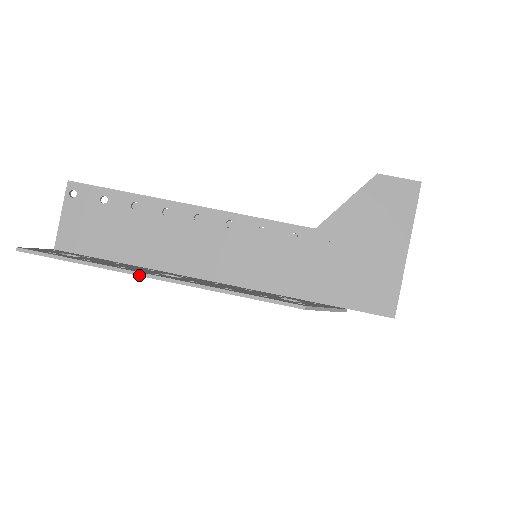
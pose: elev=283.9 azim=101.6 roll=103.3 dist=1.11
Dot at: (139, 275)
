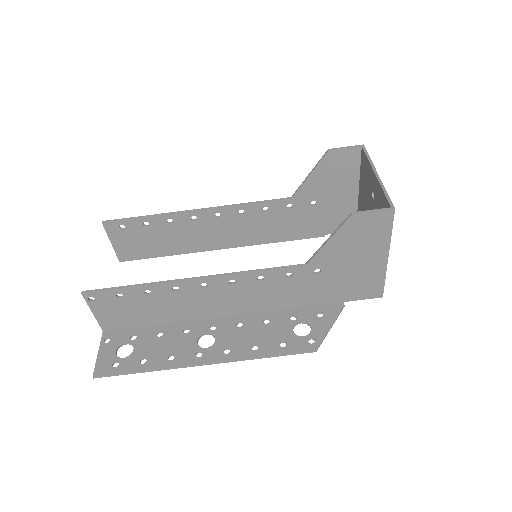
Dot at: occluded
